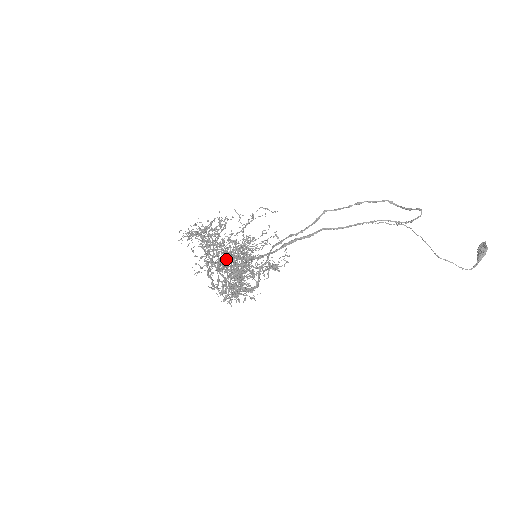
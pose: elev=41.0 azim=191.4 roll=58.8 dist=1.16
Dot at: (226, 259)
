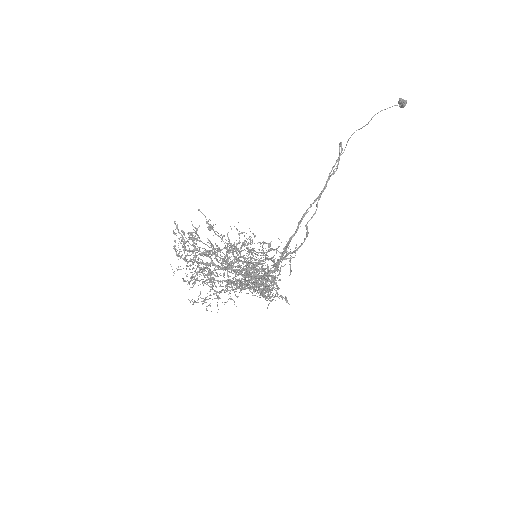
Dot at: (199, 240)
